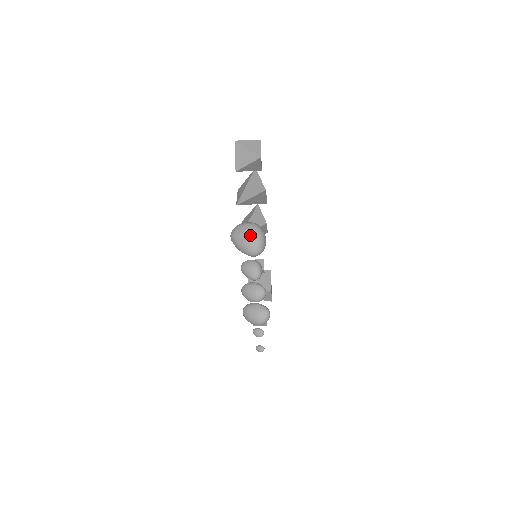
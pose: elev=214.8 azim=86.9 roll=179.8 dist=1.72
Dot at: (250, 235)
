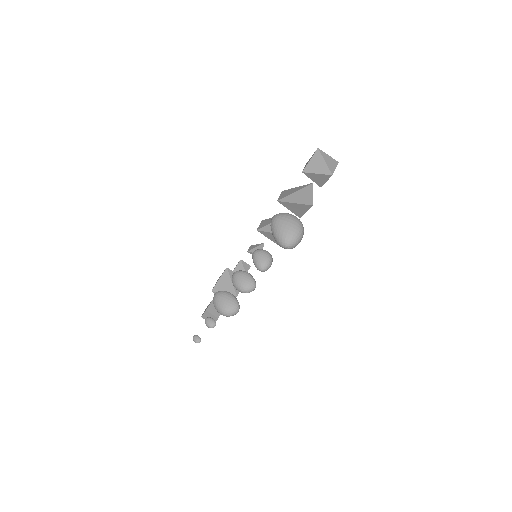
Dot at: (293, 227)
